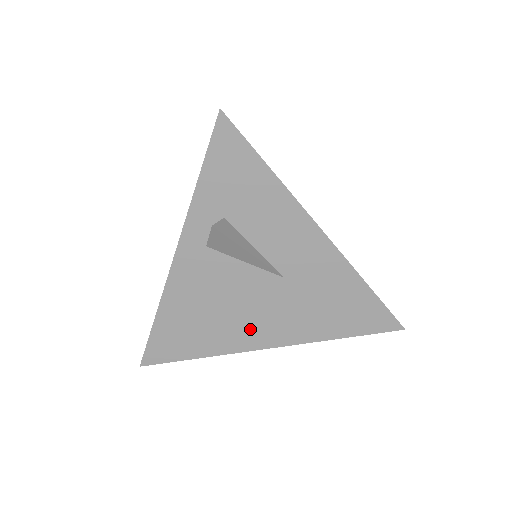
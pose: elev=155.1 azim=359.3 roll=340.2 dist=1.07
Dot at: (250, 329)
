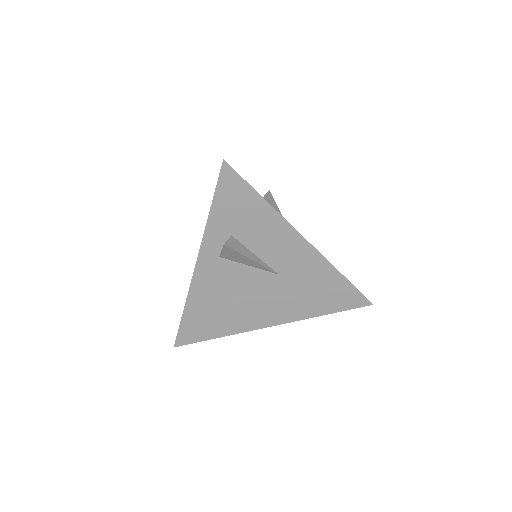
Dot at: (256, 314)
